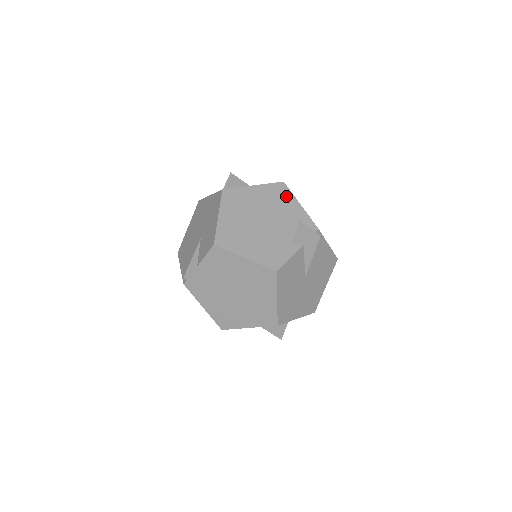
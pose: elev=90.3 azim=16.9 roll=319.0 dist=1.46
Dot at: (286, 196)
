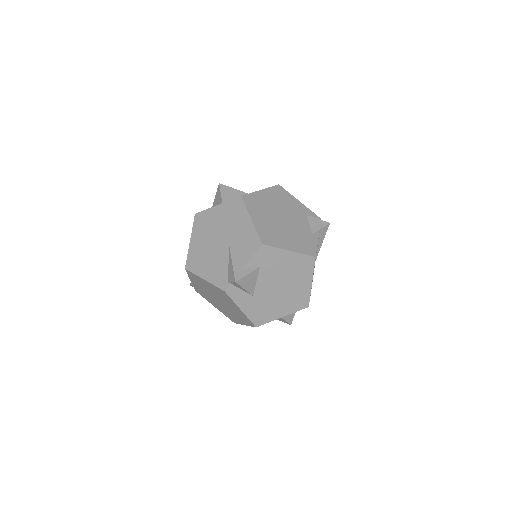
Dot at: (287, 196)
